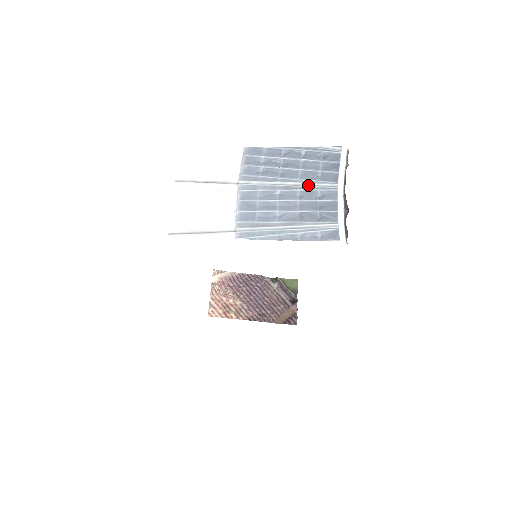
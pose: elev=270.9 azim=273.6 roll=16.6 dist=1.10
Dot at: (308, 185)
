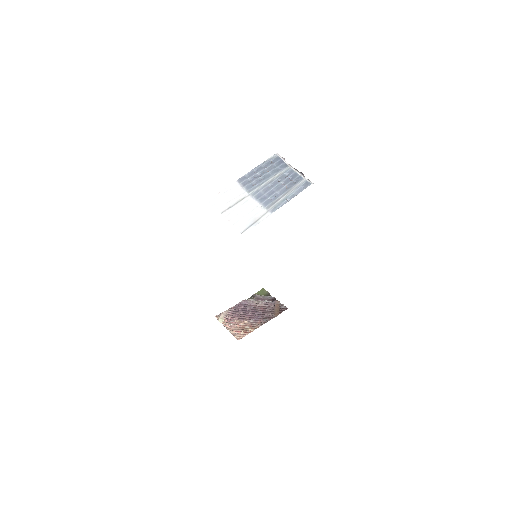
Dot at: (278, 175)
